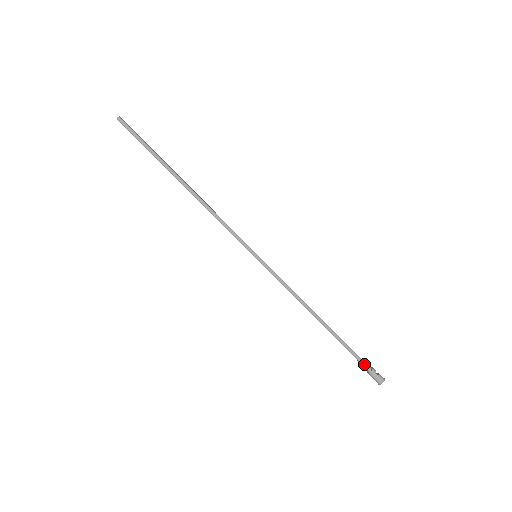
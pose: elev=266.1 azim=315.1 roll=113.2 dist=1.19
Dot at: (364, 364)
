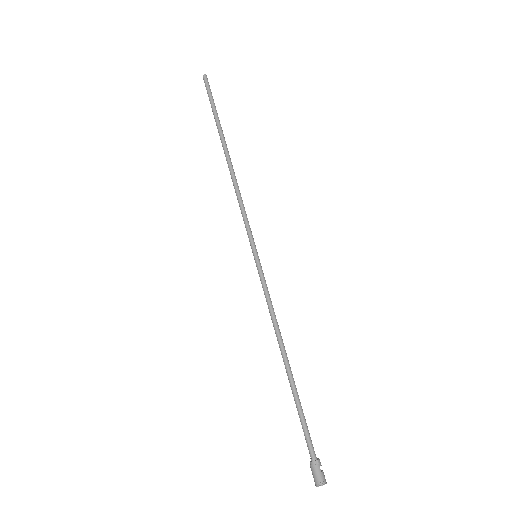
Dot at: (311, 447)
